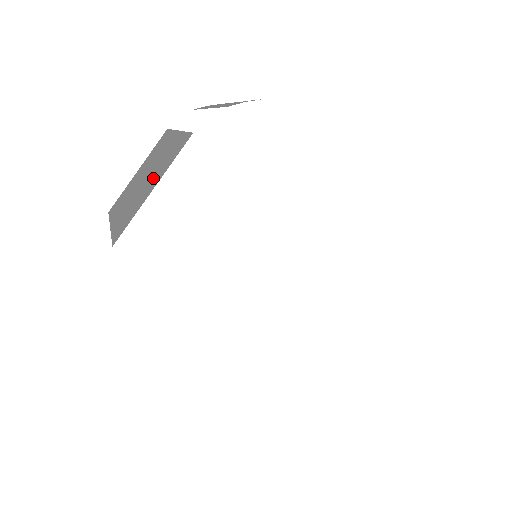
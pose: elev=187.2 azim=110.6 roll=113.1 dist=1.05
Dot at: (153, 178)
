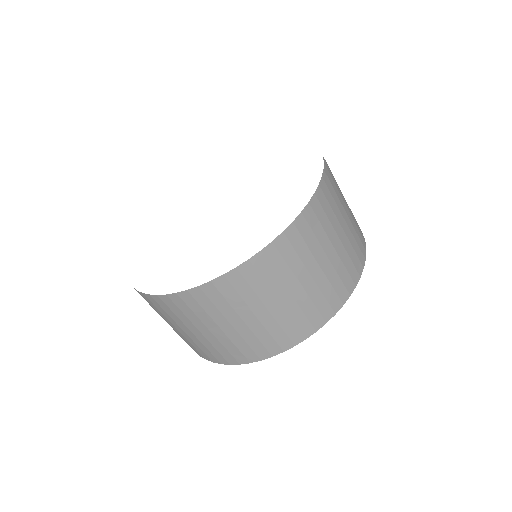
Dot at: occluded
